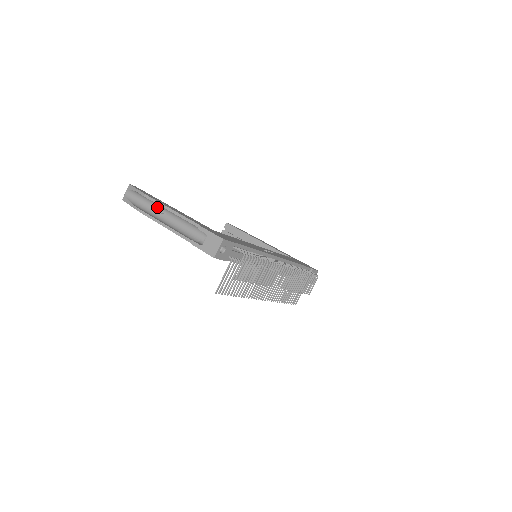
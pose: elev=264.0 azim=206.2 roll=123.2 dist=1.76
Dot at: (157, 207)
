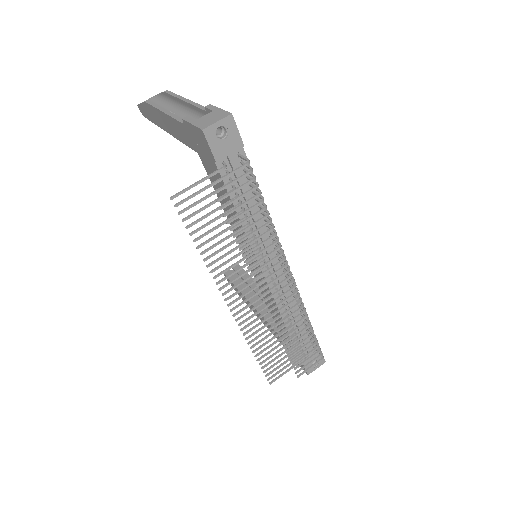
Dot at: (171, 108)
